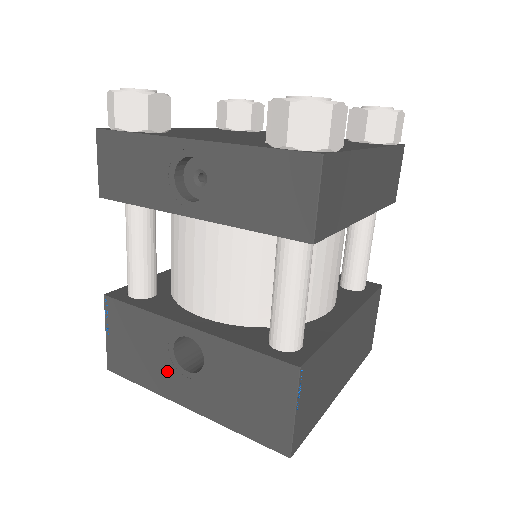
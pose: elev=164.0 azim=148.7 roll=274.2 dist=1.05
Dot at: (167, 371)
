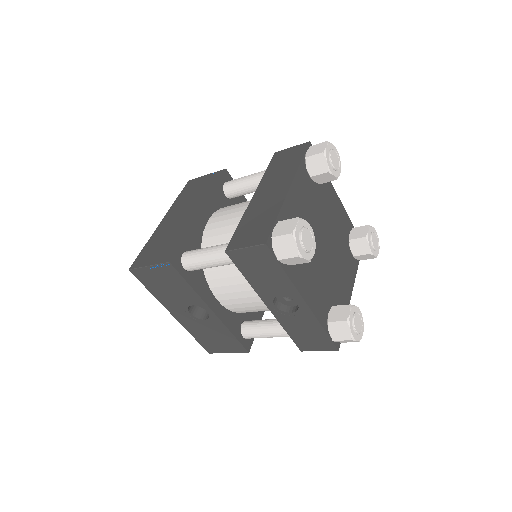
Dot at: (177, 304)
